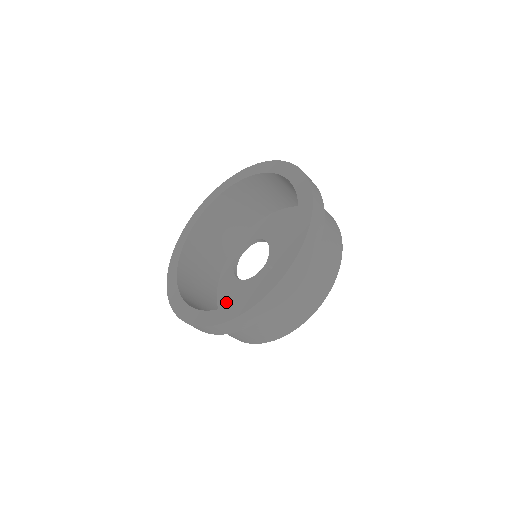
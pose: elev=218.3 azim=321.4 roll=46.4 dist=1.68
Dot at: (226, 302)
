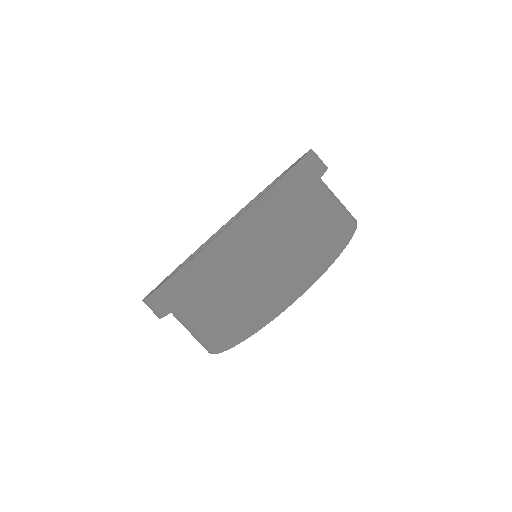
Dot at: occluded
